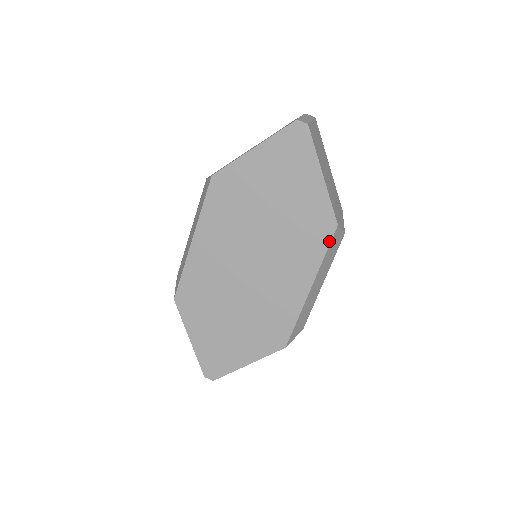
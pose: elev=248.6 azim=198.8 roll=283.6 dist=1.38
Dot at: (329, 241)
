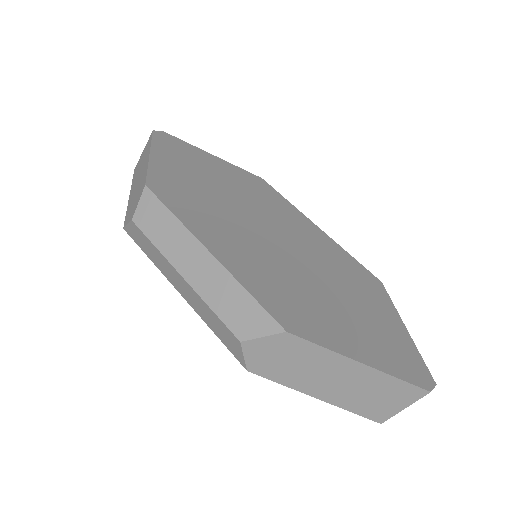
Dot at: (274, 189)
